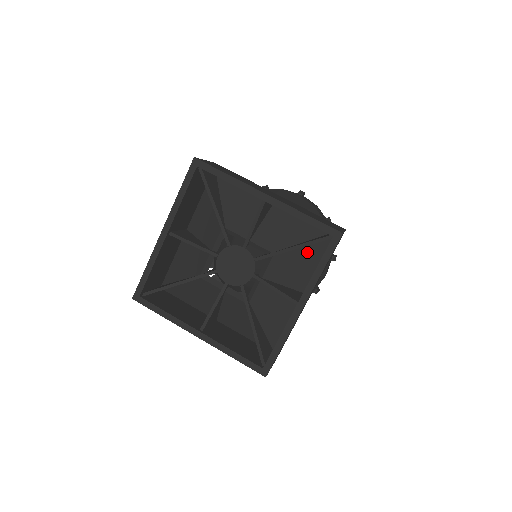
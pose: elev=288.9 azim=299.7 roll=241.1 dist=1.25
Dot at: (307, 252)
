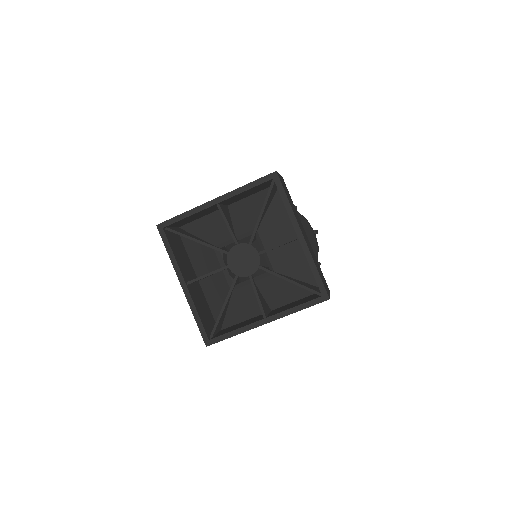
Dot at: (296, 288)
